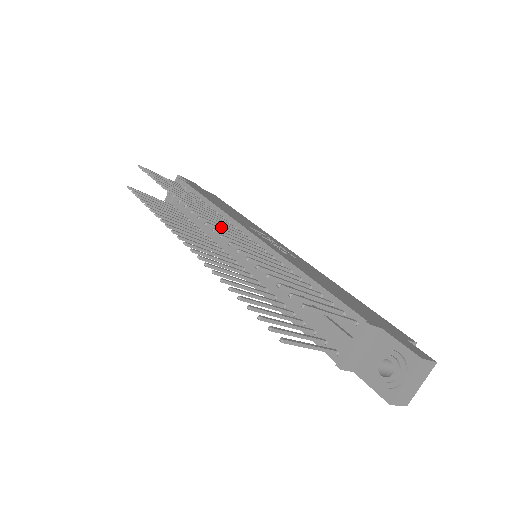
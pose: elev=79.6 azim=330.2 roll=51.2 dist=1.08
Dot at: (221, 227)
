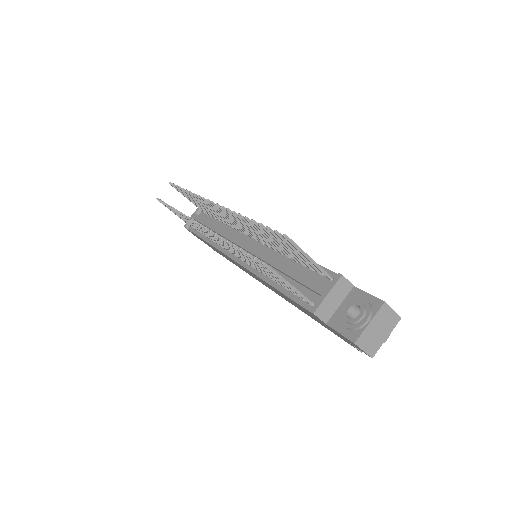
Dot at: (229, 217)
